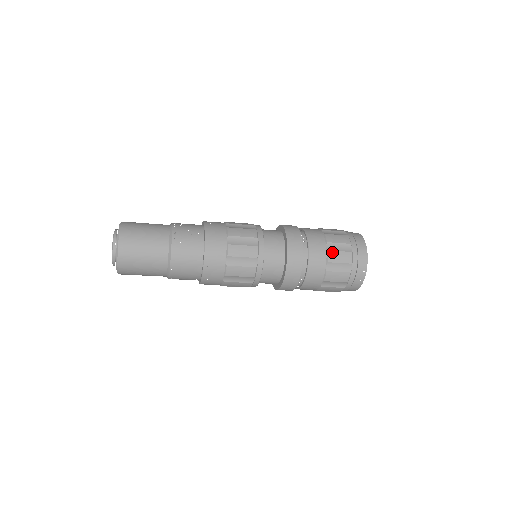
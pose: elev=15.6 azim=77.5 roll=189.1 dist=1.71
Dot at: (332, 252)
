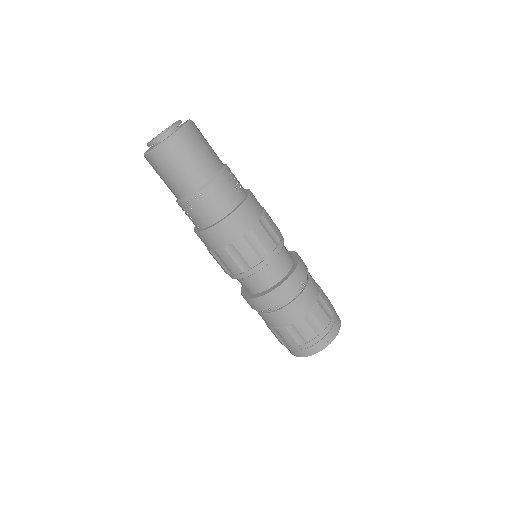
Dot at: (319, 306)
